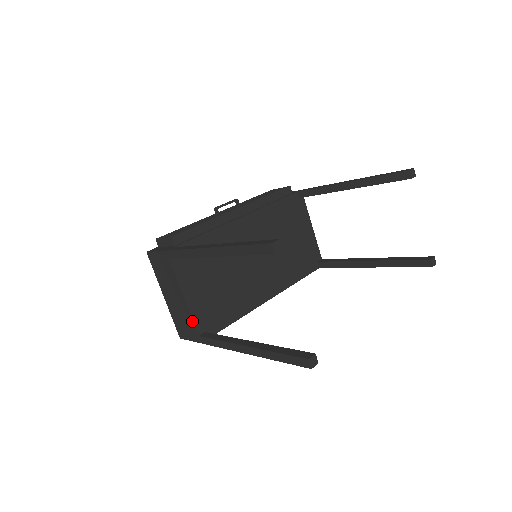
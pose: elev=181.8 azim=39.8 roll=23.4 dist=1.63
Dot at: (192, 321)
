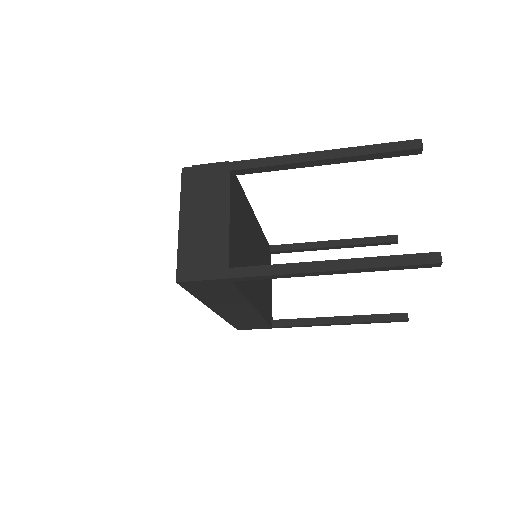
Dot at: (228, 247)
